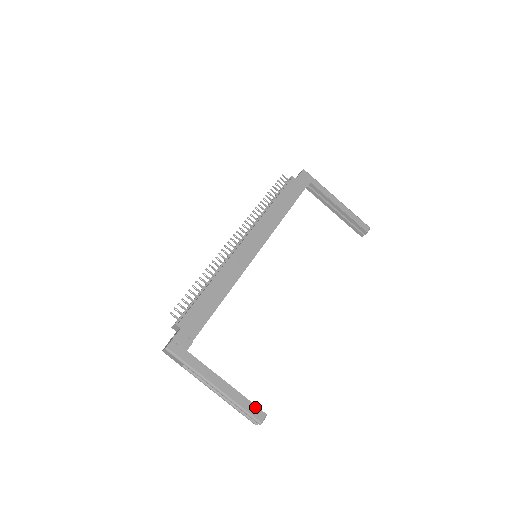
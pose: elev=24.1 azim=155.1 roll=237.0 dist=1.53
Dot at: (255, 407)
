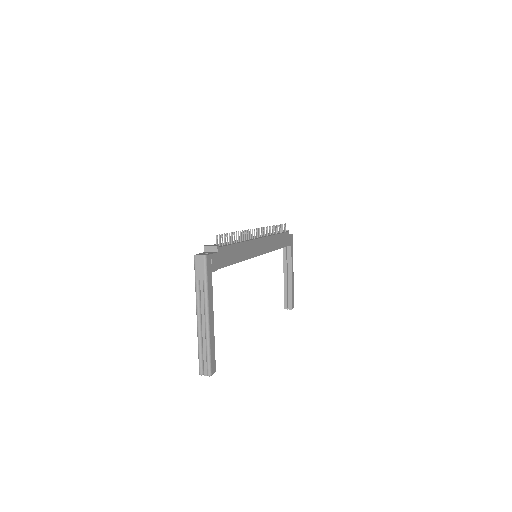
Dot at: occluded
